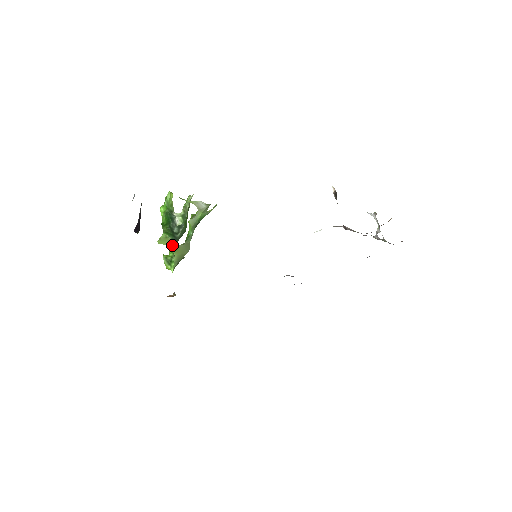
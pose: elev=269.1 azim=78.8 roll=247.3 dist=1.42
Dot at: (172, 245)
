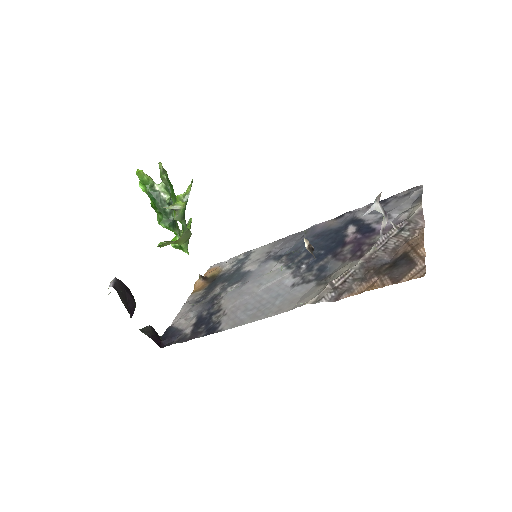
Dot at: (173, 243)
